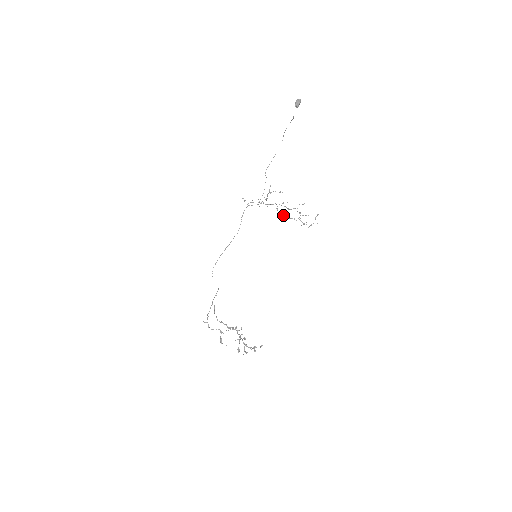
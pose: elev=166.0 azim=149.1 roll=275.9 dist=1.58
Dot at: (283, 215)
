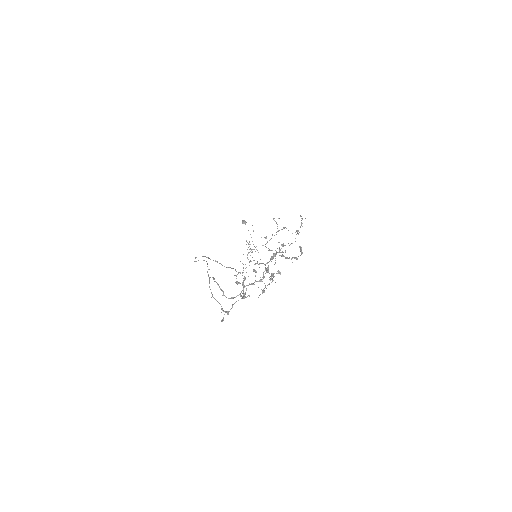
Dot at: (279, 250)
